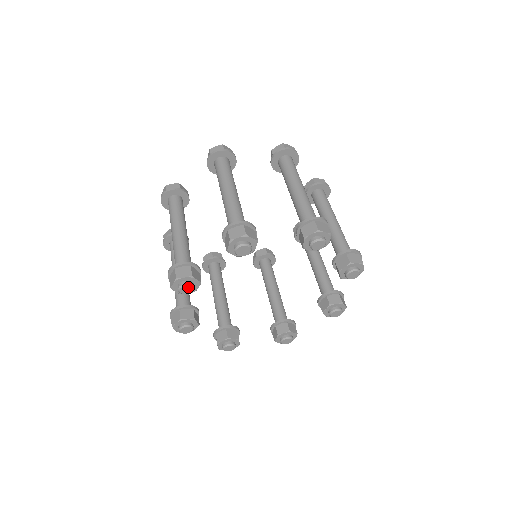
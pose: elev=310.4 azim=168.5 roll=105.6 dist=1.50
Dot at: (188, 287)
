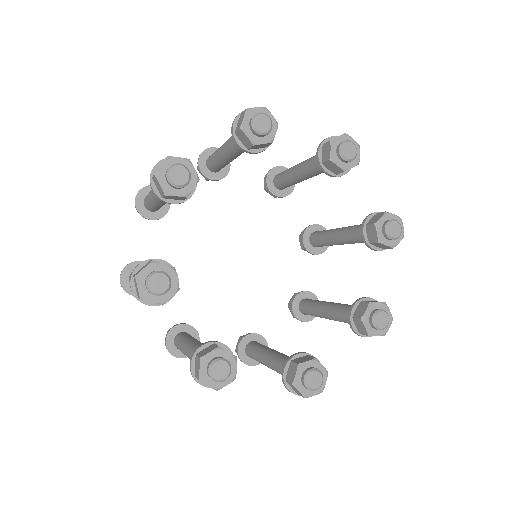
Dot at: (182, 170)
